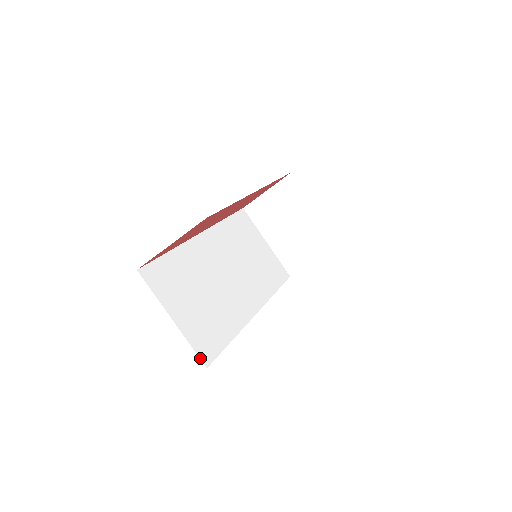
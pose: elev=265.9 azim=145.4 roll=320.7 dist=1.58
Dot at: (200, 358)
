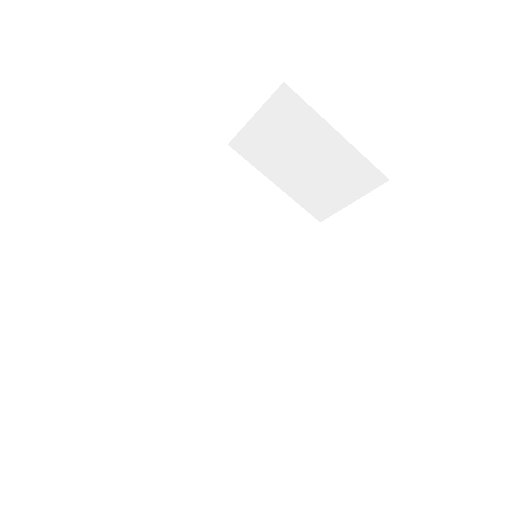
Dot at: (209, 445)
